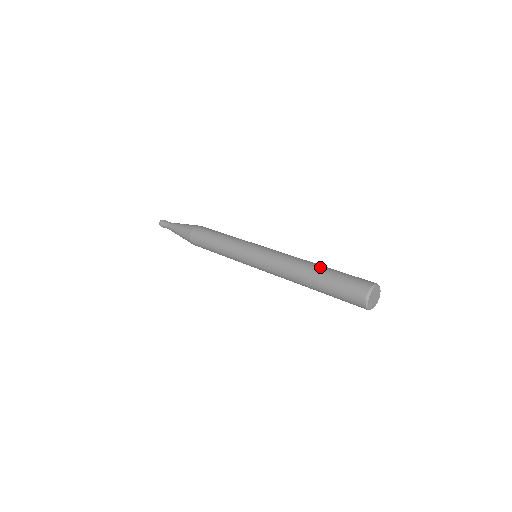
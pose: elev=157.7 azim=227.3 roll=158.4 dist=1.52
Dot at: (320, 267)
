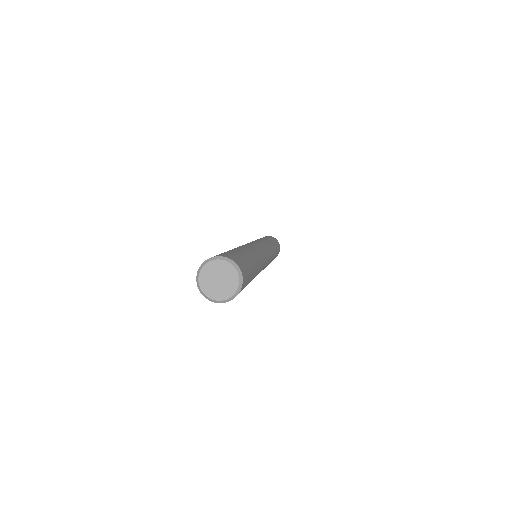
Dot at: occluded
